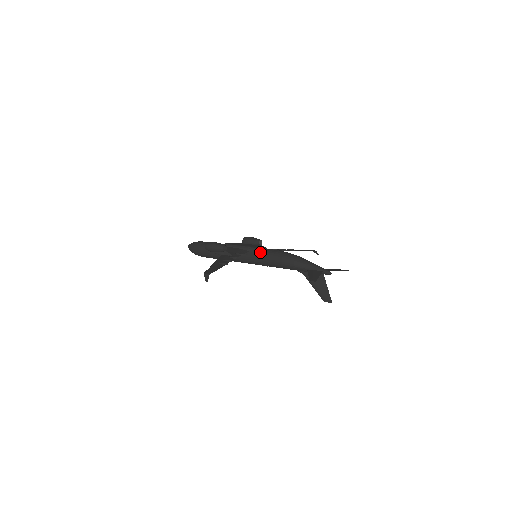
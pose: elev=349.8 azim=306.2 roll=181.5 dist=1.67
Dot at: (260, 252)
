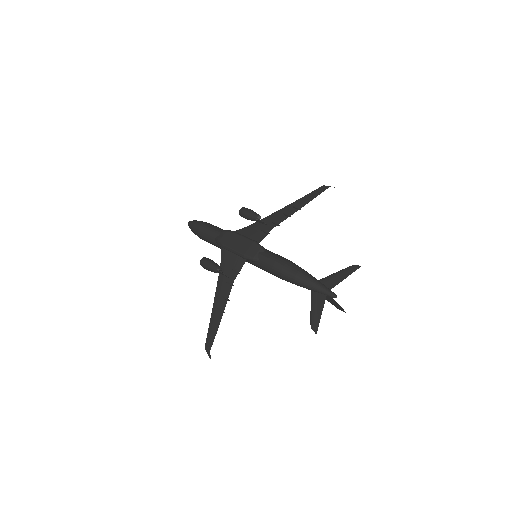
Dot at: (257, 262)
